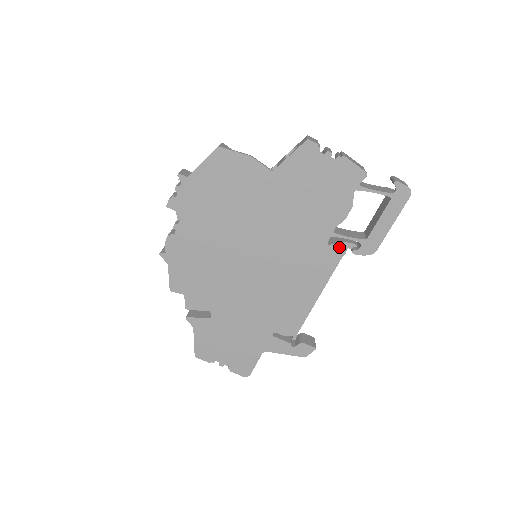
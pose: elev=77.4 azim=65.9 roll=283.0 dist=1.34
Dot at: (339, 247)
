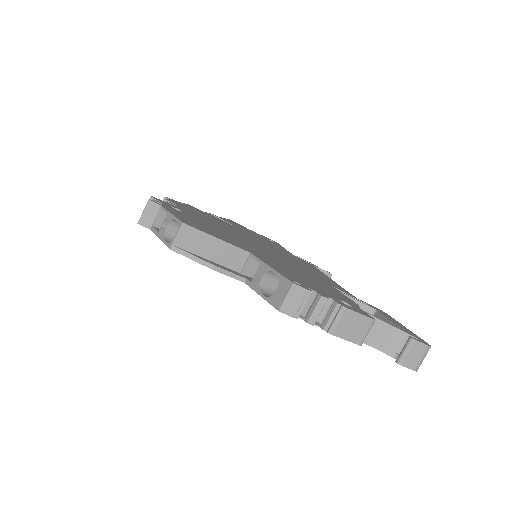
Dot at: occluded
